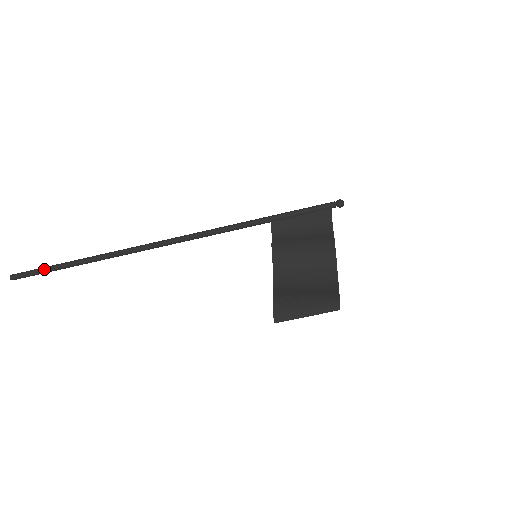
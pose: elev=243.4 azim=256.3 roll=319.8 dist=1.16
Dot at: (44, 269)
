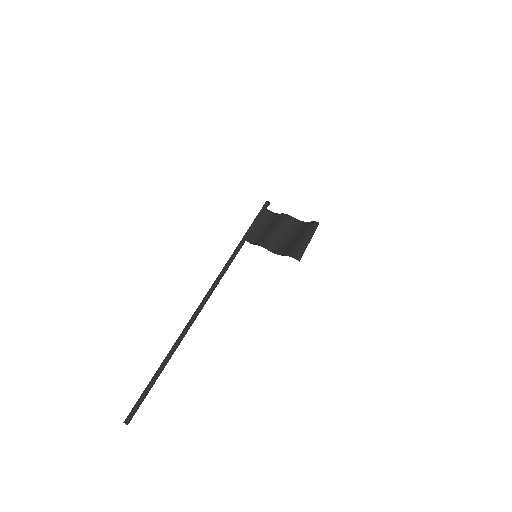
Dot at: (143, 393)
